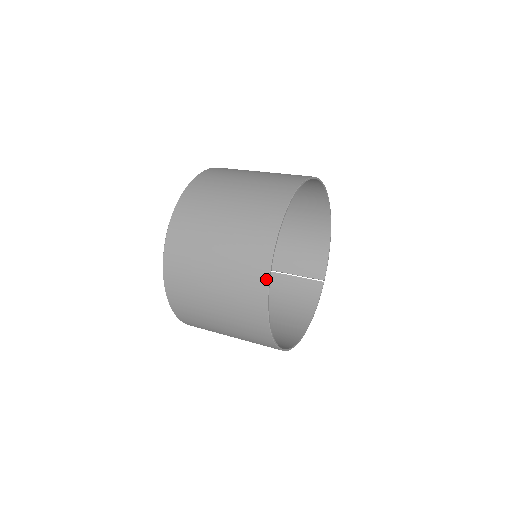
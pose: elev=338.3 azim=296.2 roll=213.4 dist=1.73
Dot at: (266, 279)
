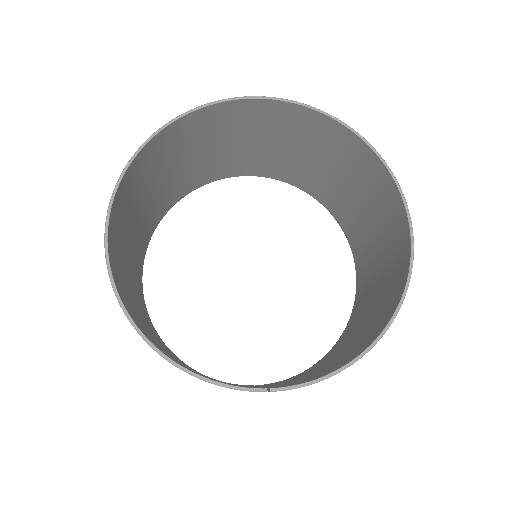
Dot at: (206, 106)
